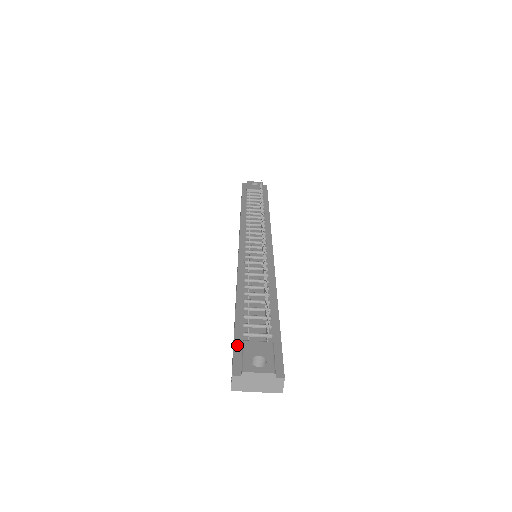
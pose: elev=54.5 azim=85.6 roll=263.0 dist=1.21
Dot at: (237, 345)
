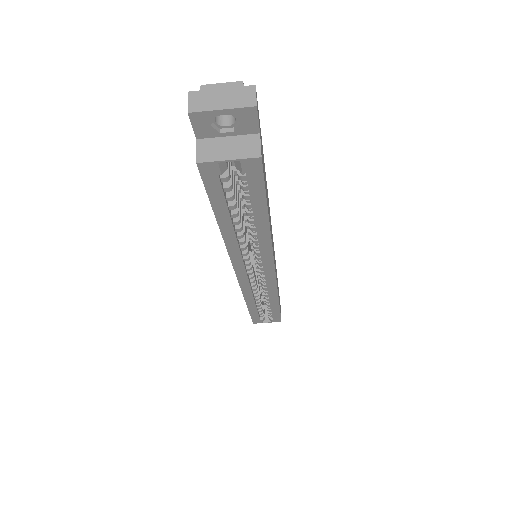
Dot at: occluded
